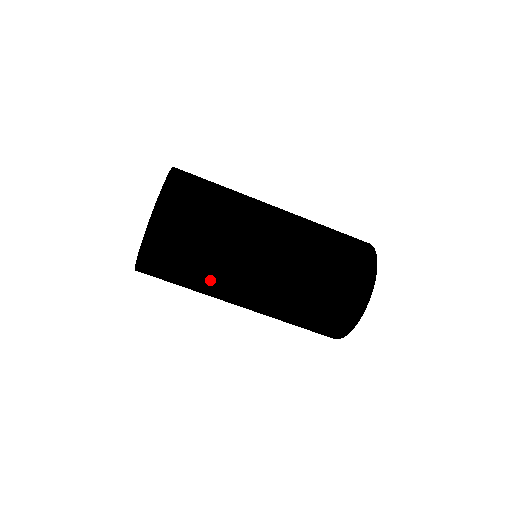
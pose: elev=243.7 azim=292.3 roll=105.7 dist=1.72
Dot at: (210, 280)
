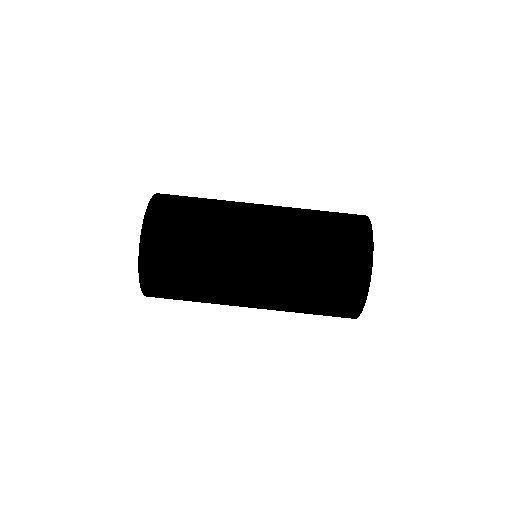
Dot at: (217, 226)
